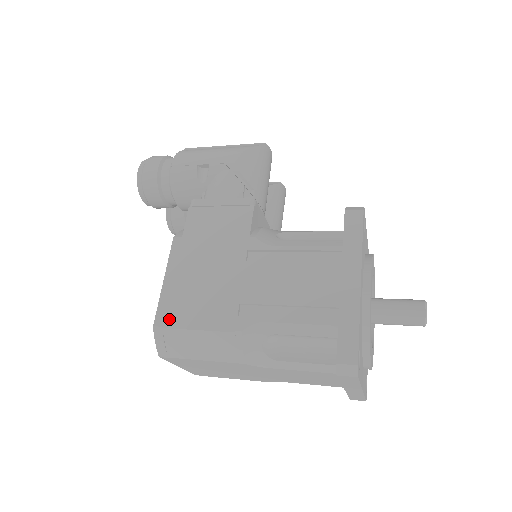
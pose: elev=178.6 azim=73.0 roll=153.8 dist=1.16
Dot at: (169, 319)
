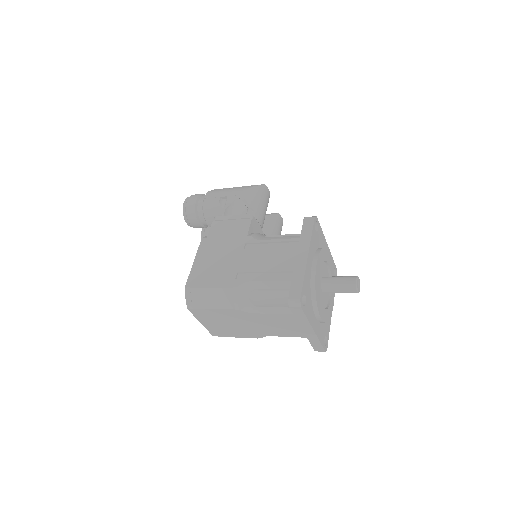
Dot at: (195, 283)
